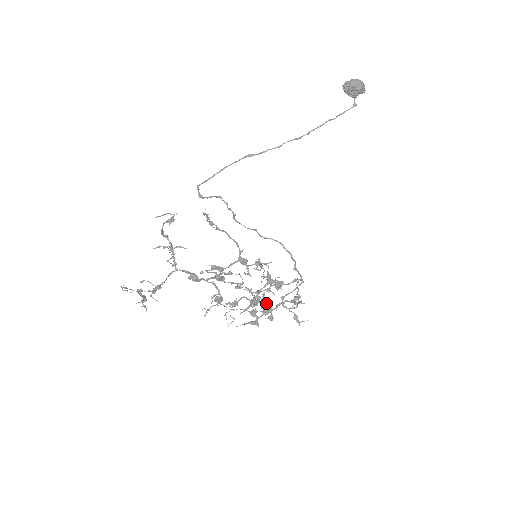
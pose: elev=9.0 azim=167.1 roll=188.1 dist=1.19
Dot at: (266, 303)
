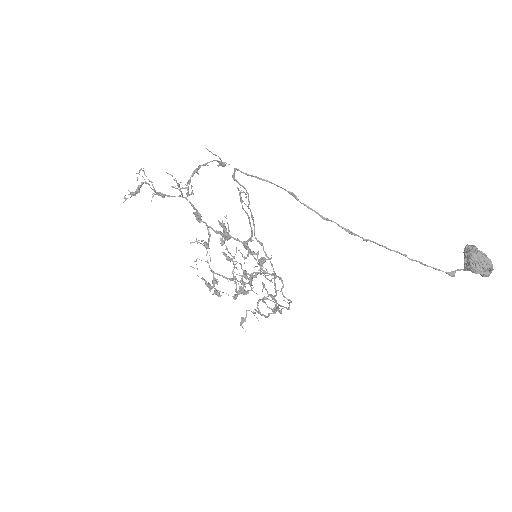
Dot at: occluded
